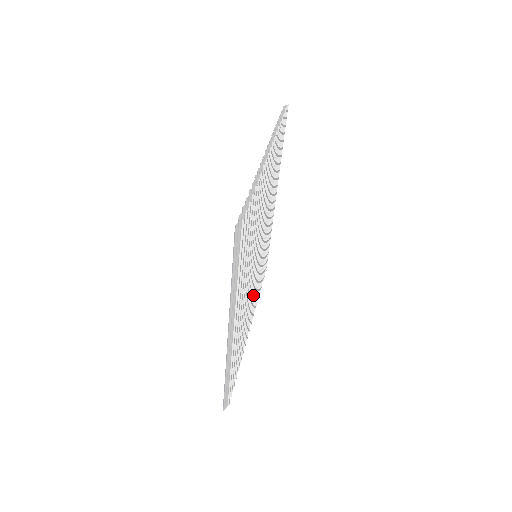
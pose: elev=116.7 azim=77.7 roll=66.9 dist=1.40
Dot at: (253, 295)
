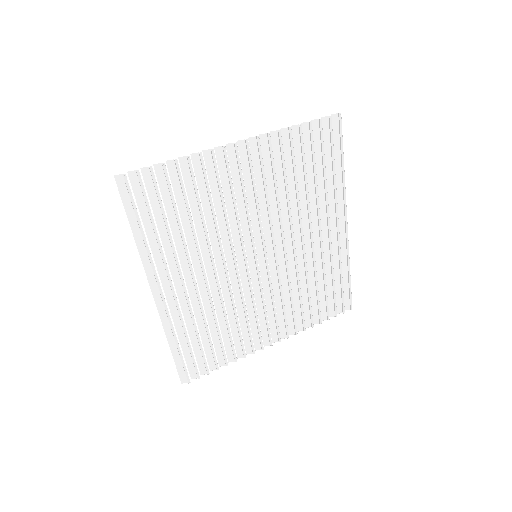
Dot at: (263, 301)
